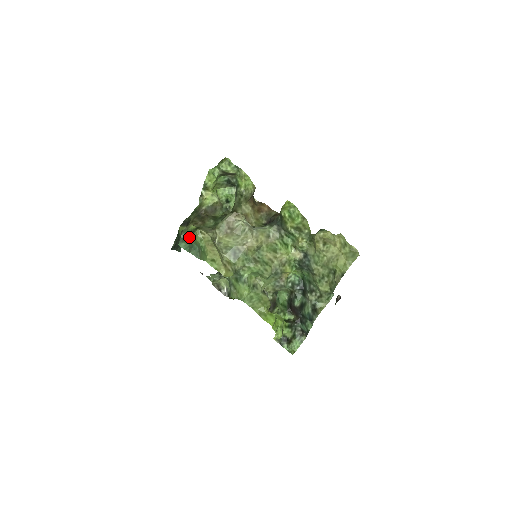
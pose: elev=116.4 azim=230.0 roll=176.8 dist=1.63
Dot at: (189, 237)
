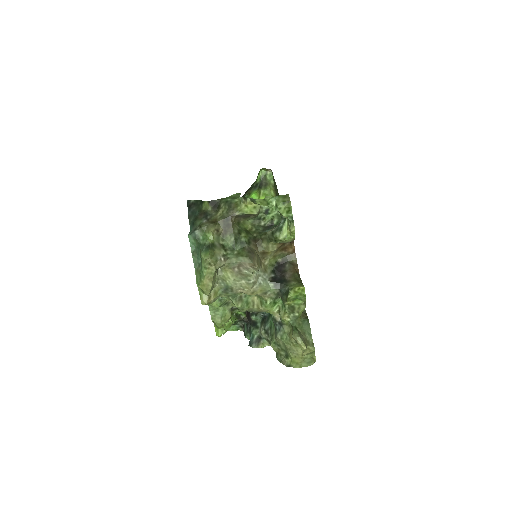
Dot at: (201, 244)
